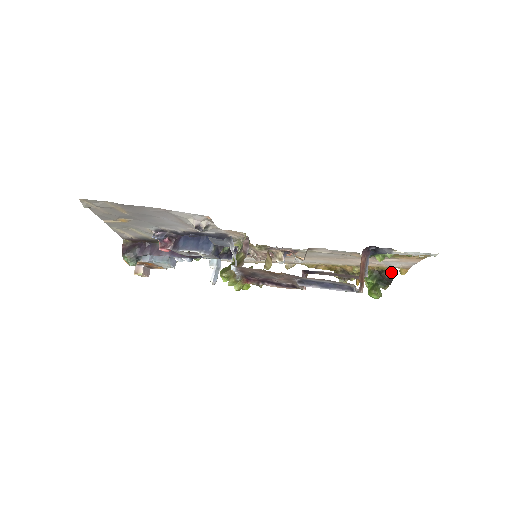
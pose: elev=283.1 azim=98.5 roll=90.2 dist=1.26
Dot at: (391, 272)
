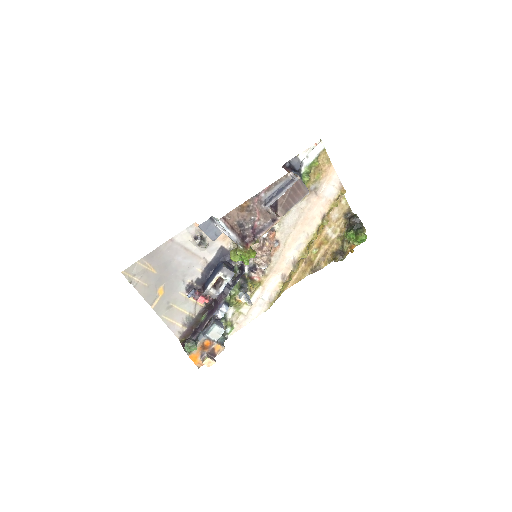
Dot at: (353, 216)
